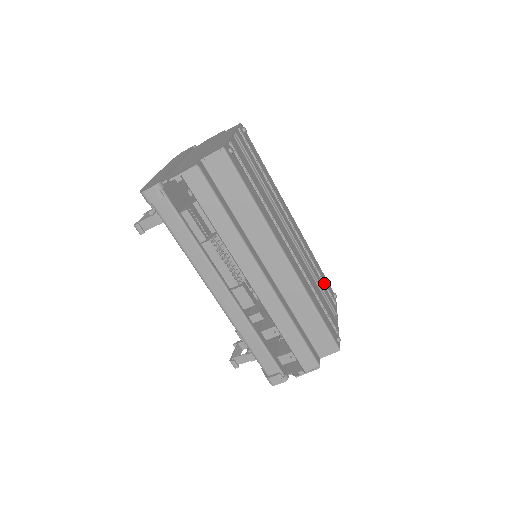
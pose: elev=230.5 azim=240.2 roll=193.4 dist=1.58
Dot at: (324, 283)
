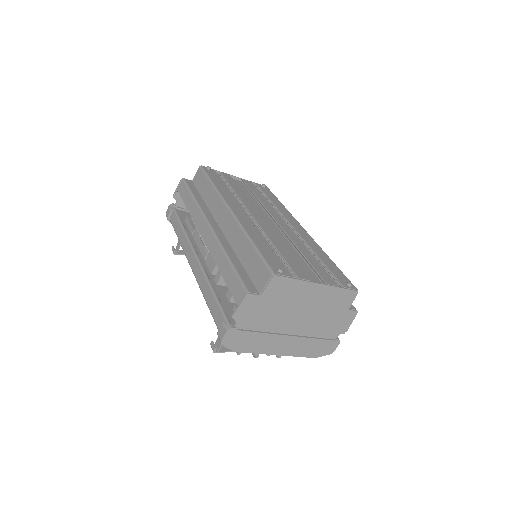
Dot at: (327, 268)
